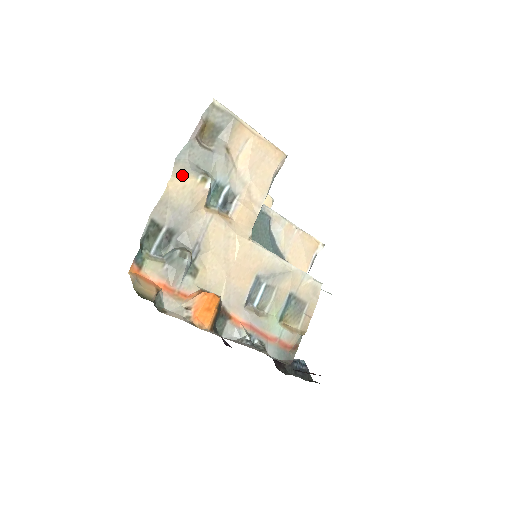
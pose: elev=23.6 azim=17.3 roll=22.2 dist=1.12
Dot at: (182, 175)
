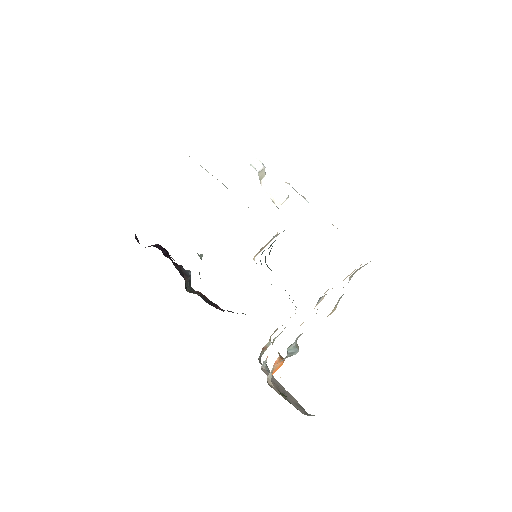
Dot at: (335, 309)
